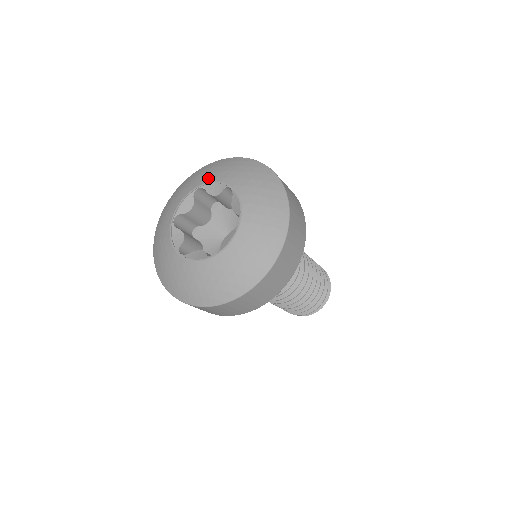
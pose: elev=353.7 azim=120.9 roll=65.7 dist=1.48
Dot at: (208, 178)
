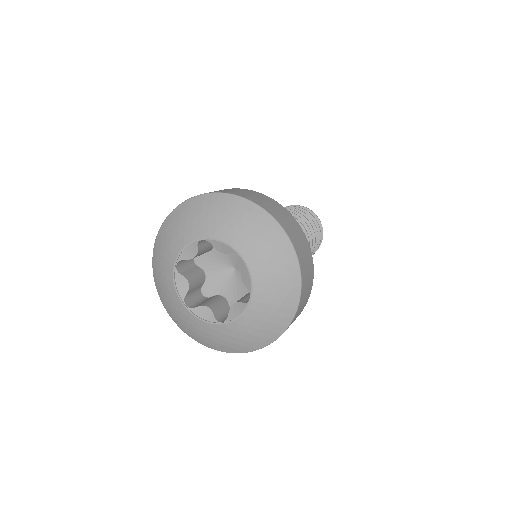
Dot at: (214, 231)
